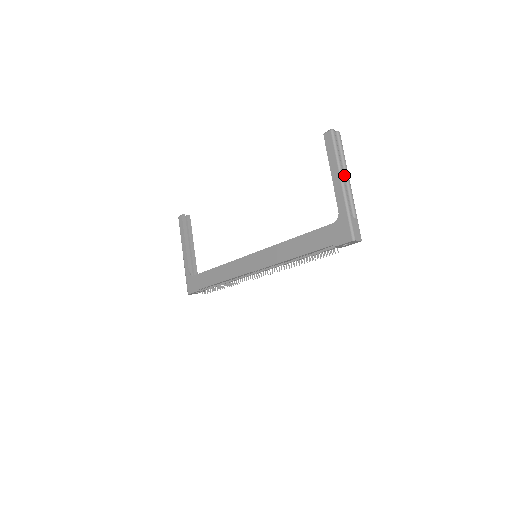
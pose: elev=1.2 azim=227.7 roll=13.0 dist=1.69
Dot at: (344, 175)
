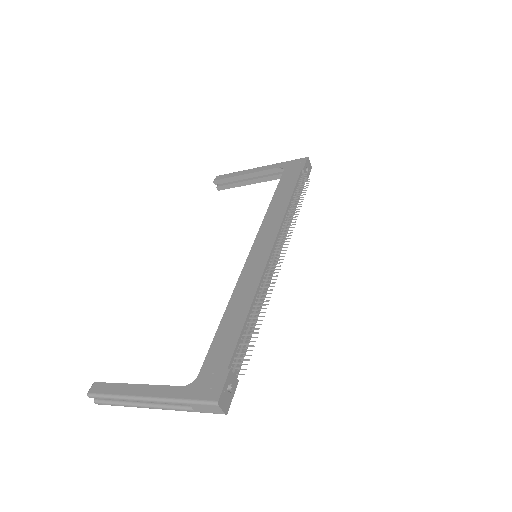
Dot at: occluded
